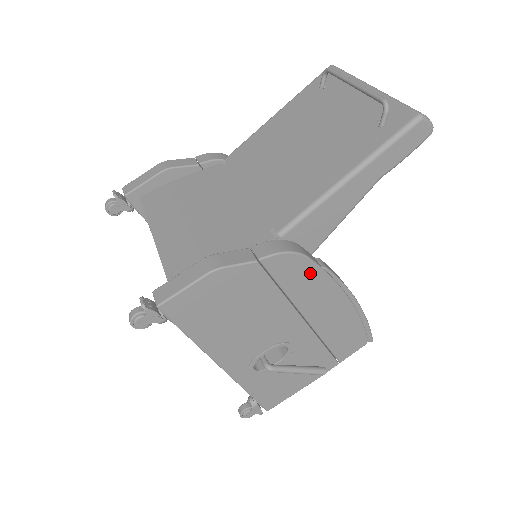
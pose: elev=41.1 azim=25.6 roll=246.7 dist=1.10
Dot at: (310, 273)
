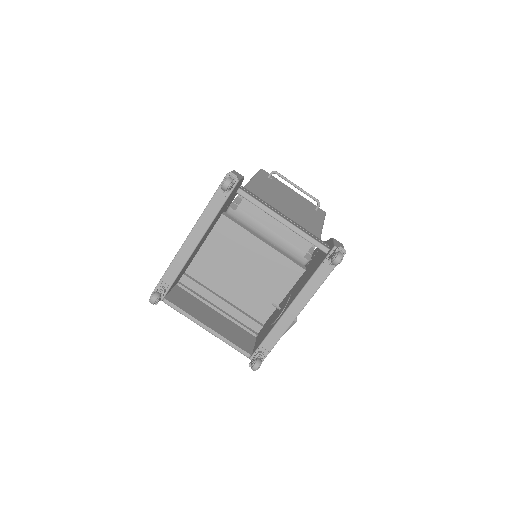
Dot at: occluded
